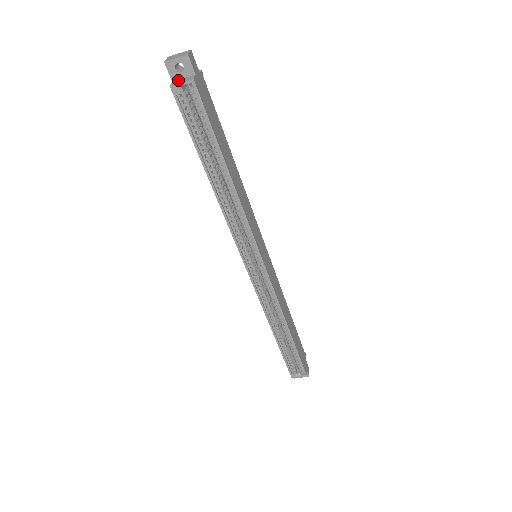
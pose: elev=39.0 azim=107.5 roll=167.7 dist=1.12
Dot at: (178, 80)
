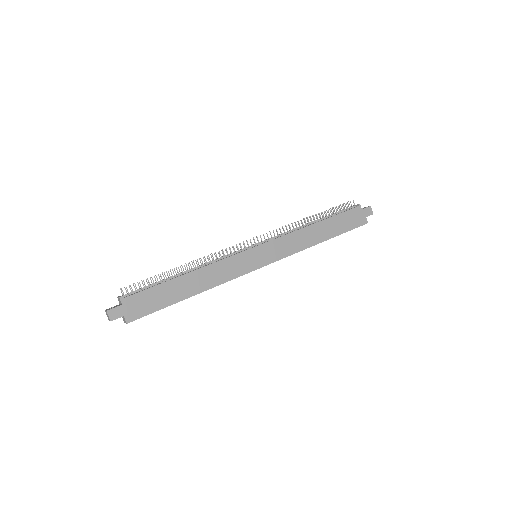
Dot at: (122, 317)
